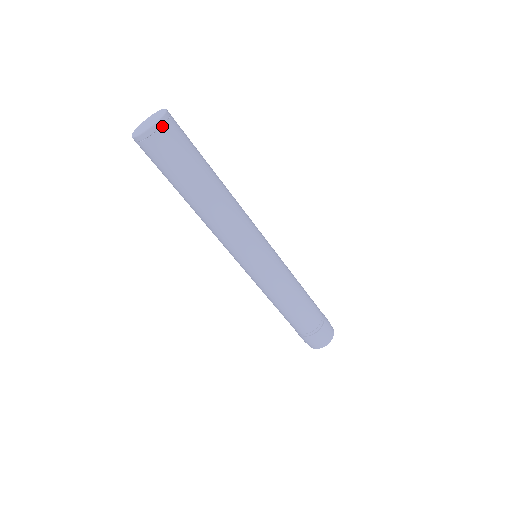
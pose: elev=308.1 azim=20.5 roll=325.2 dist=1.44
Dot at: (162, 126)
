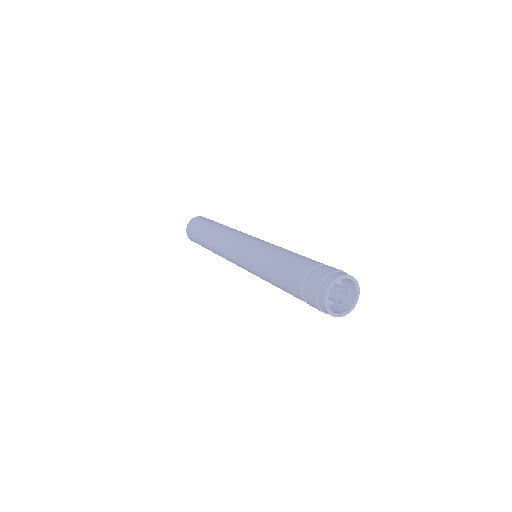
Dot at: (196, 218)
